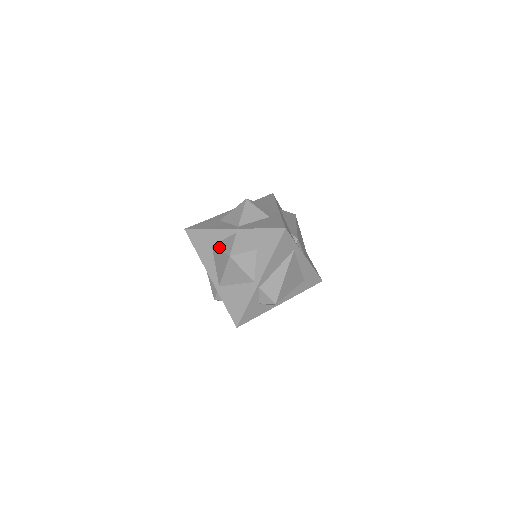
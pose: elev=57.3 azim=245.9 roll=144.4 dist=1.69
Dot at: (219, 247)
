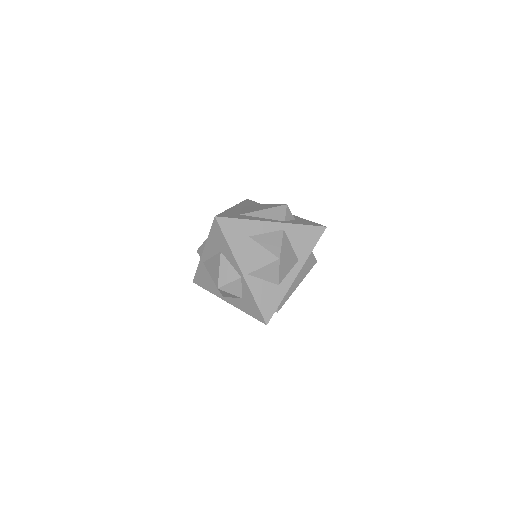
Dot at: (222, 265)
